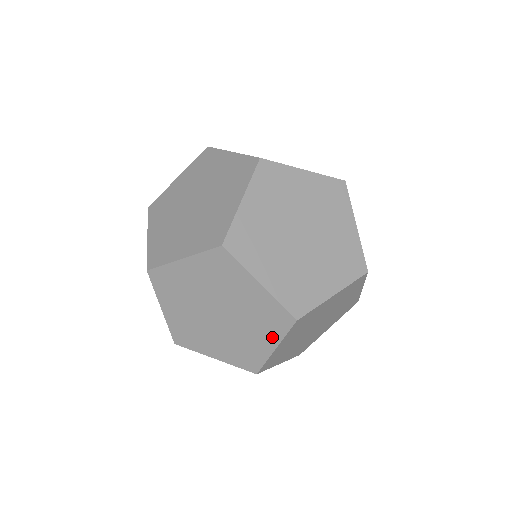
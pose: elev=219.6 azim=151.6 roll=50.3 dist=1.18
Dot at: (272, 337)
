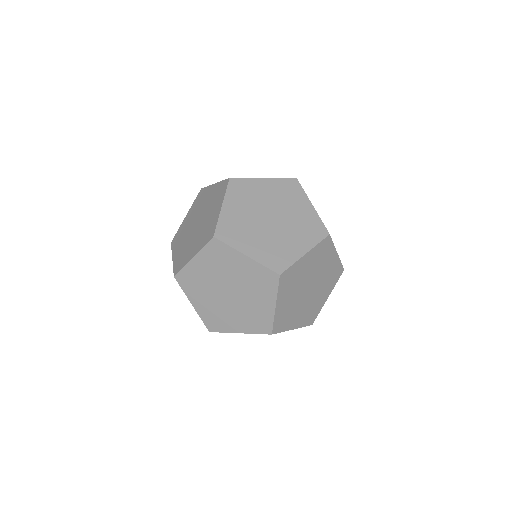
Dot at: (246, 328)
